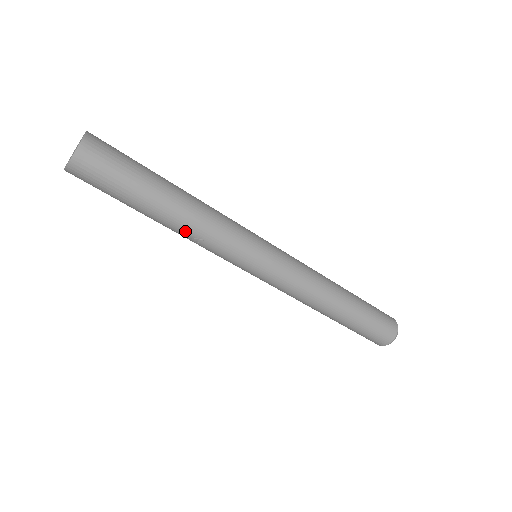
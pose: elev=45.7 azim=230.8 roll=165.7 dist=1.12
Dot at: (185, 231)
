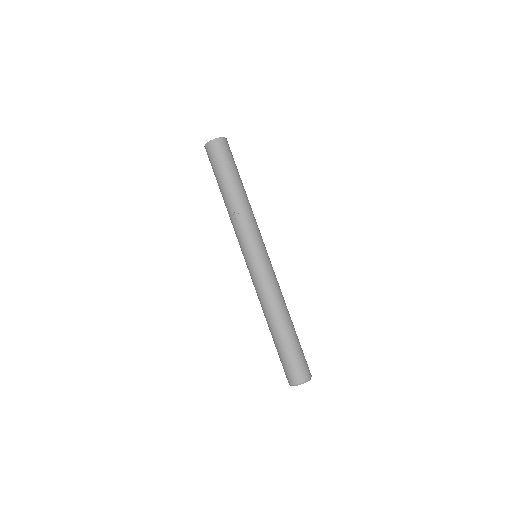
Dot at: (235, 207)
